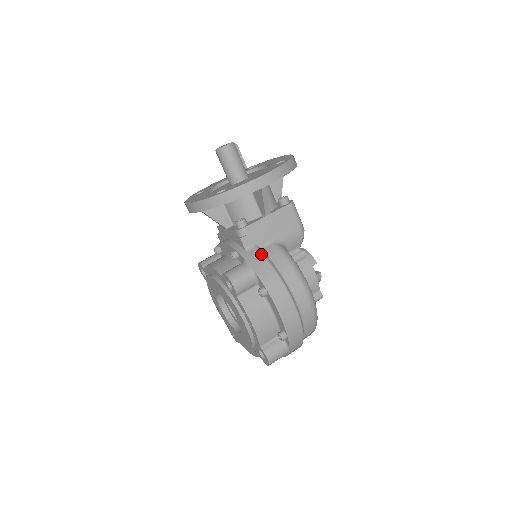
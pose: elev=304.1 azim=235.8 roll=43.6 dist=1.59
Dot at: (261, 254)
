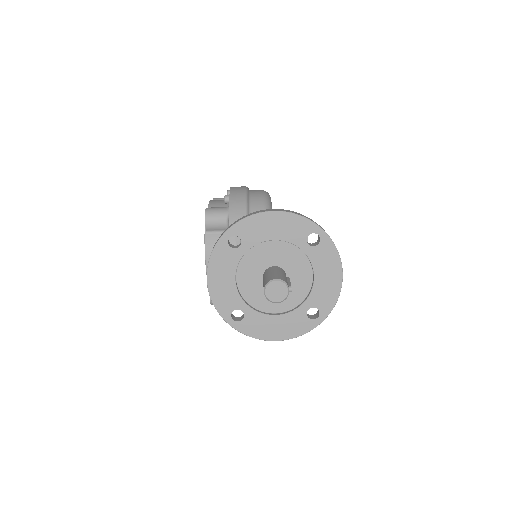
Dot at: occluded
